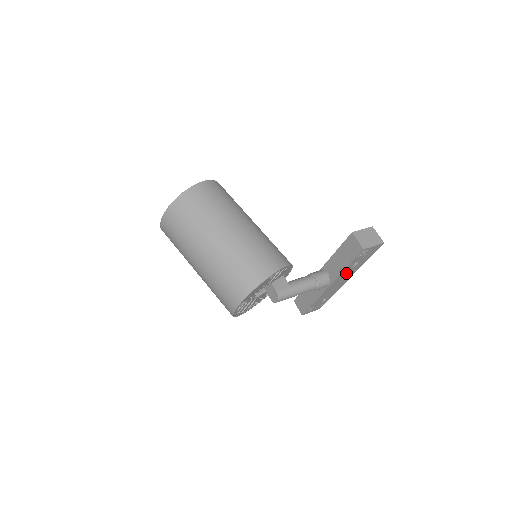
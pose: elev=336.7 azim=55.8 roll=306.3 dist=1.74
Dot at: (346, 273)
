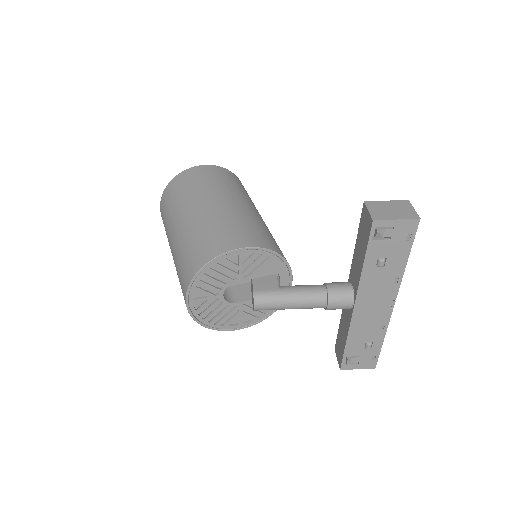
Dot at: (375, 282)
